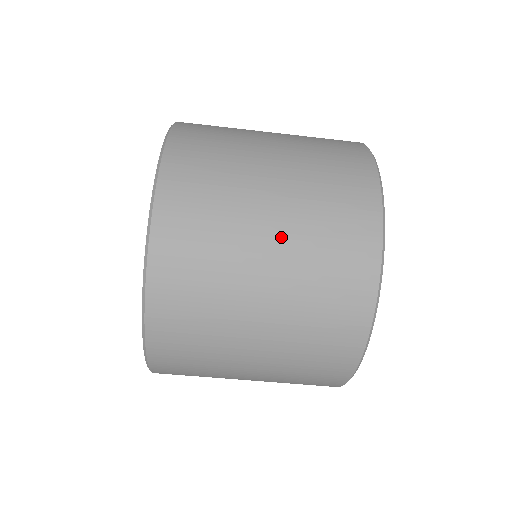
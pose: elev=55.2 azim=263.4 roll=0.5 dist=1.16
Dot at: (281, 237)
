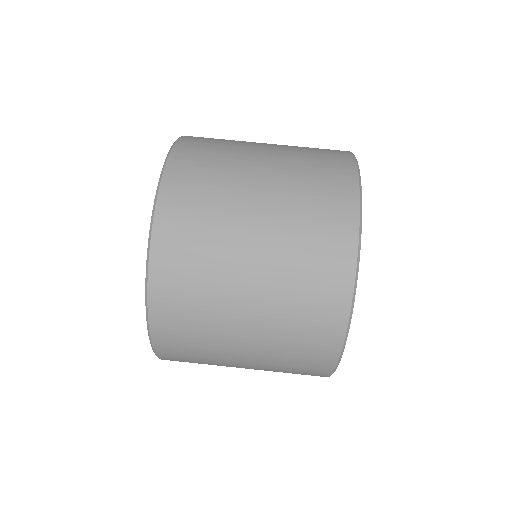
Dot at: (274, 160)
